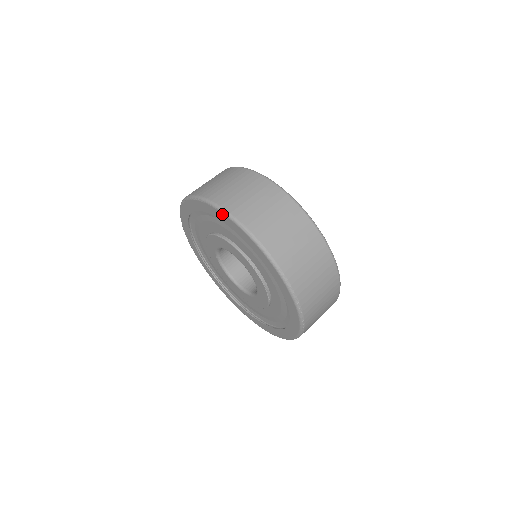
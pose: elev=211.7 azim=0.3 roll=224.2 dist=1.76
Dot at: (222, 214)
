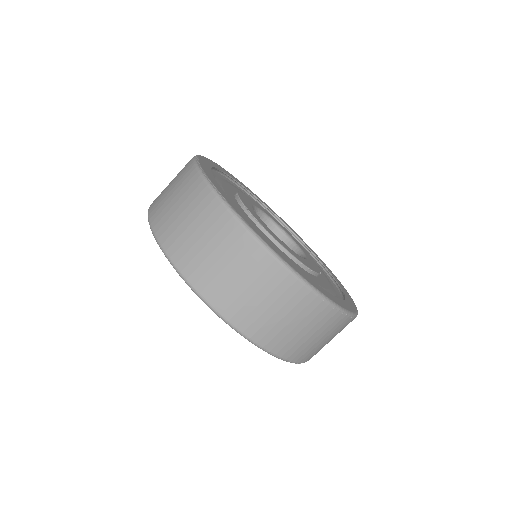
Dot at: (224, 320)
